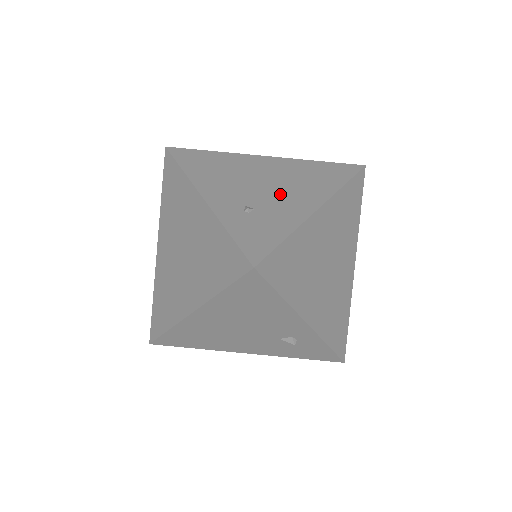
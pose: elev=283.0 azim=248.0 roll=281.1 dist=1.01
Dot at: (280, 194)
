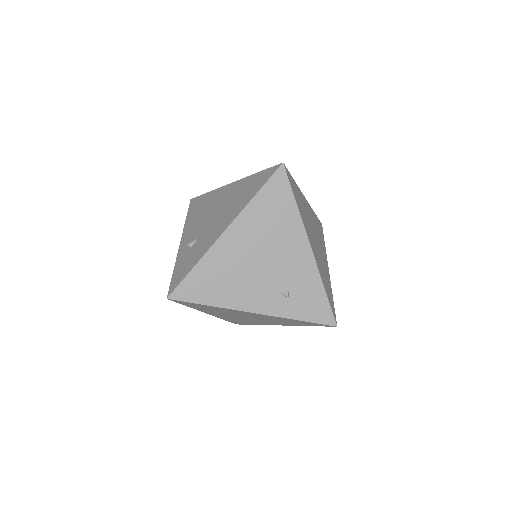
Dot at: (282, 261)
